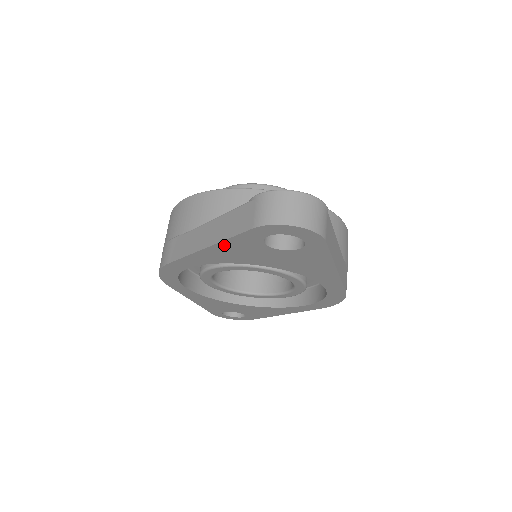
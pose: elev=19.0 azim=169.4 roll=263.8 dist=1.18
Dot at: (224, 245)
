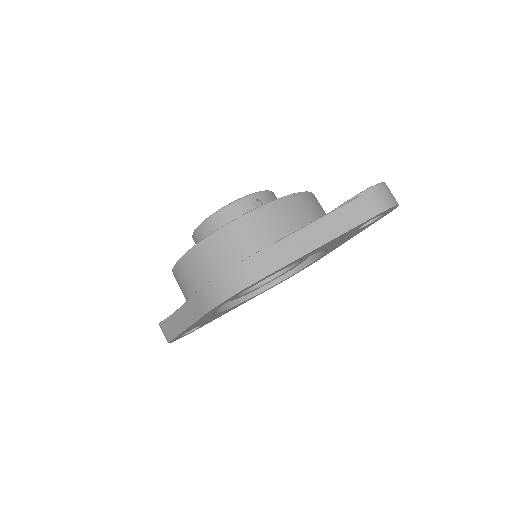
Dot at: occluded
